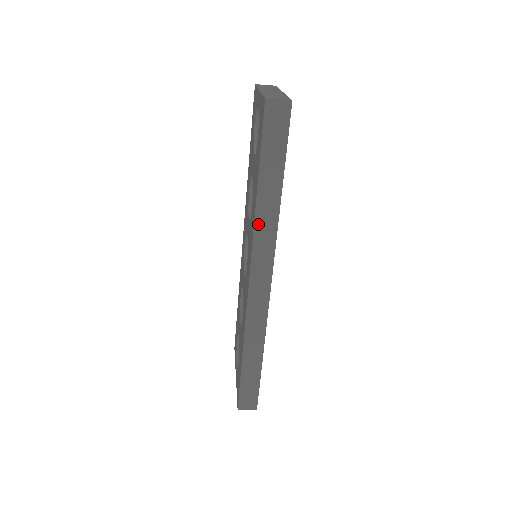
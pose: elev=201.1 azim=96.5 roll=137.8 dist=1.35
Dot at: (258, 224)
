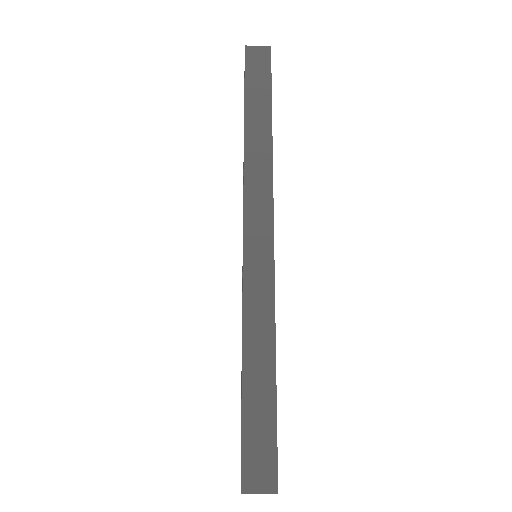
Dot at: (249, 157)
